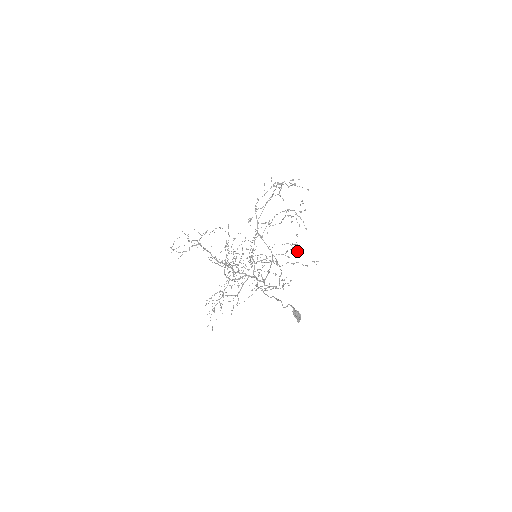
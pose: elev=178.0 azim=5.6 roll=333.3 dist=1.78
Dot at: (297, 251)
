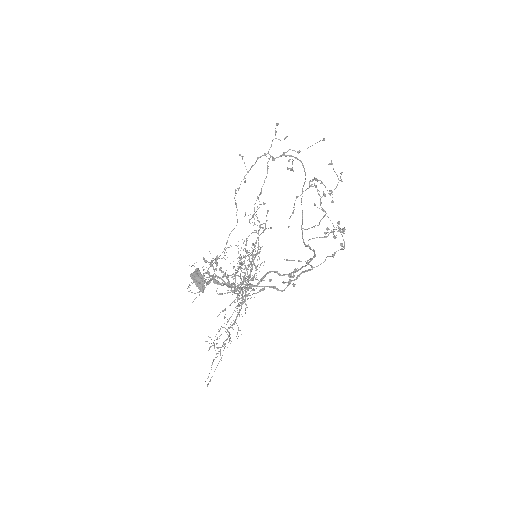
Dot at: occluded
